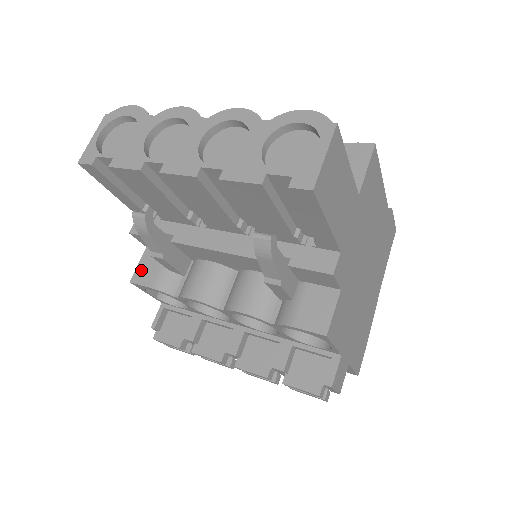
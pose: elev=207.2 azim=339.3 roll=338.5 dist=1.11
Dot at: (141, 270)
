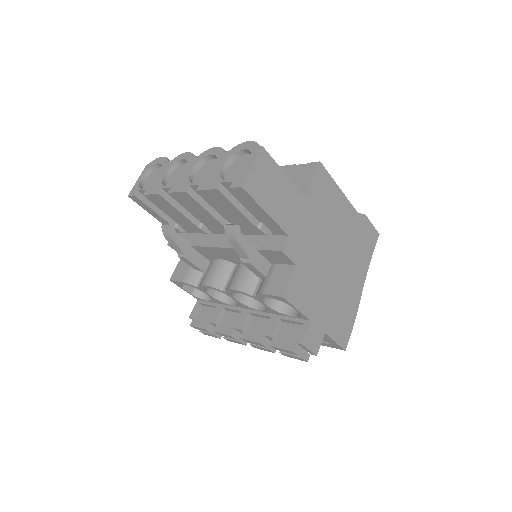
Dot at: (177, 271)
